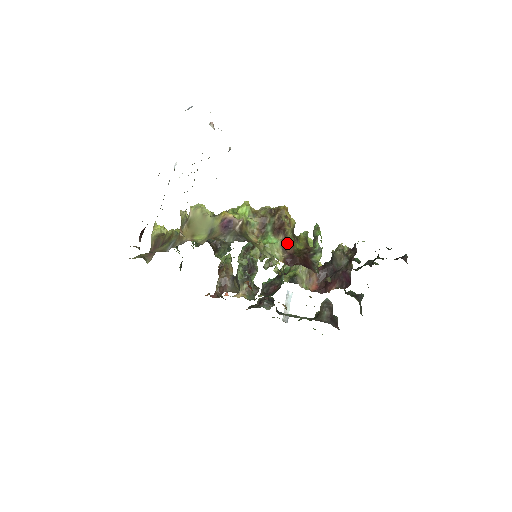
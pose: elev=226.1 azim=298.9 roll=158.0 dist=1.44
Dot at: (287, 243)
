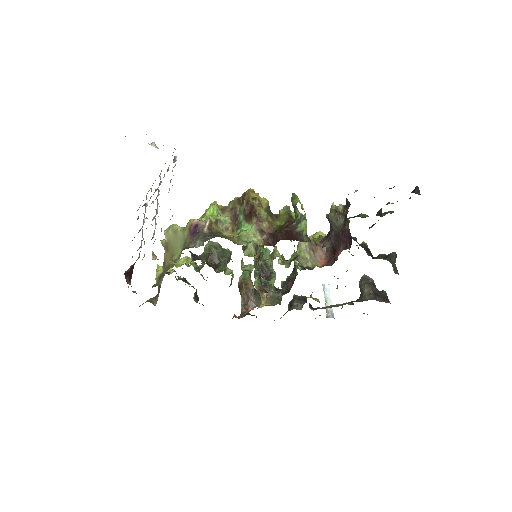
Dot at: (263, 224)
